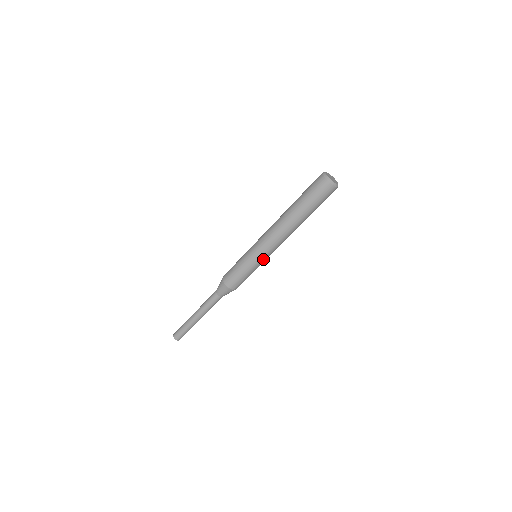
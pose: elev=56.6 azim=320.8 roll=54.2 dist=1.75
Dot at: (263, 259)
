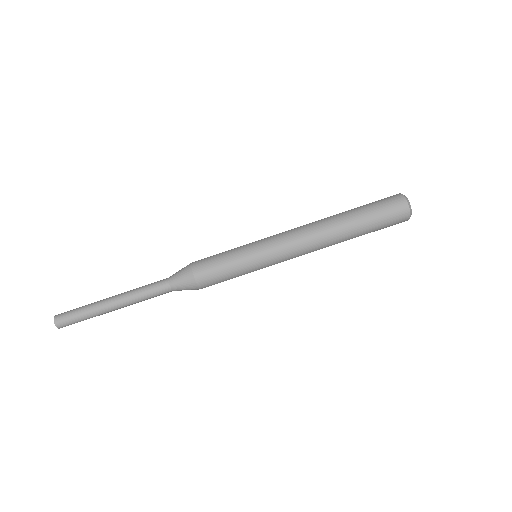
Dot at: (263, 249)
